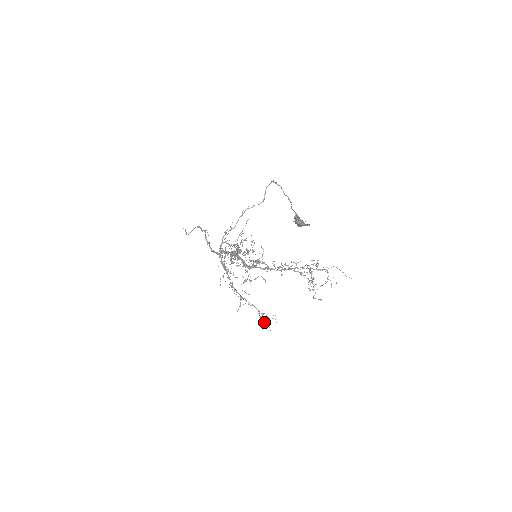
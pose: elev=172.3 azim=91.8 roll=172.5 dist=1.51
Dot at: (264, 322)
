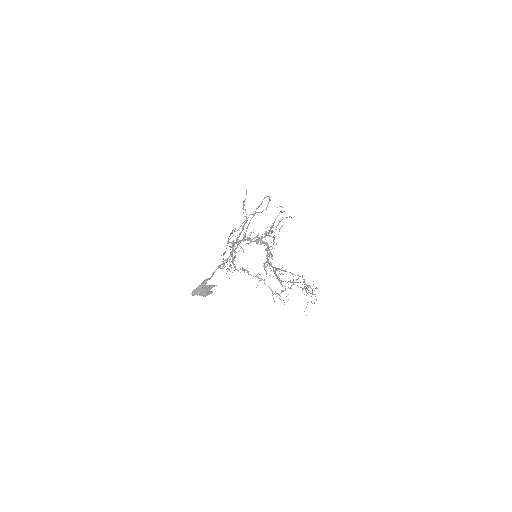
Dot at: occluded
